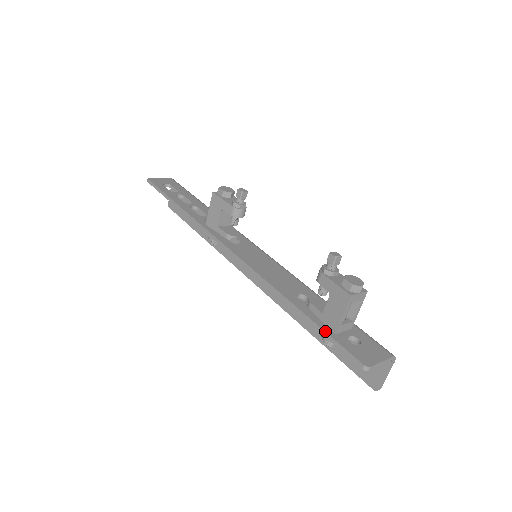
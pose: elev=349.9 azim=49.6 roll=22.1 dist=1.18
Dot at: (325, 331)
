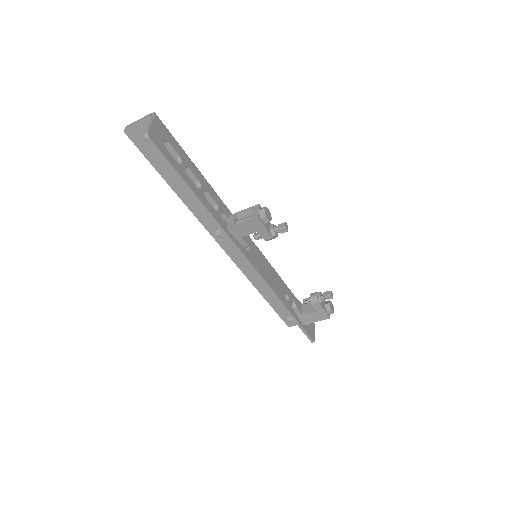
Dot at: (302, 326)
